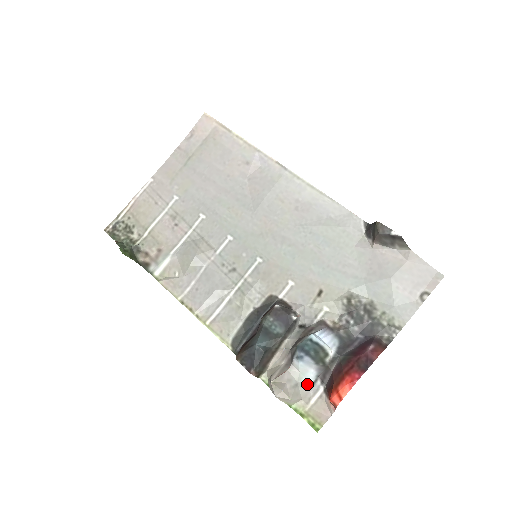
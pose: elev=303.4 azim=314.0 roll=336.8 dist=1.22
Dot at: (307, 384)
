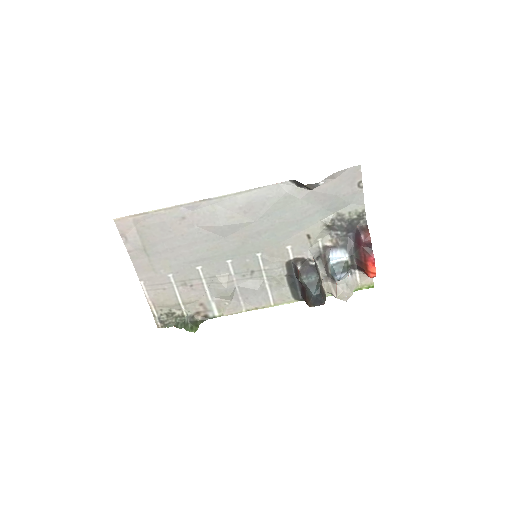
Dot at: (349, 277)
